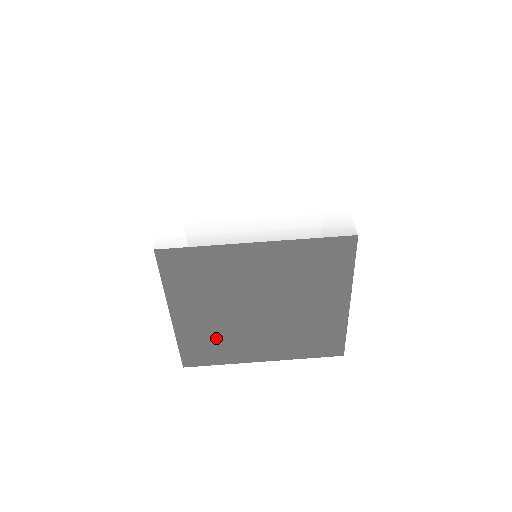
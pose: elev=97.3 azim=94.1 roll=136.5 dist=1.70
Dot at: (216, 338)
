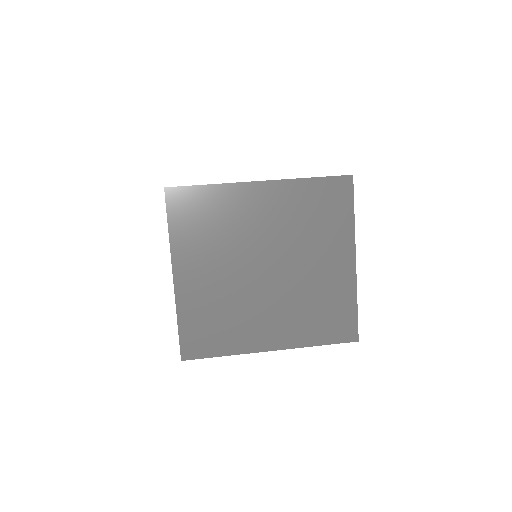
Dot at: (220, 312)
